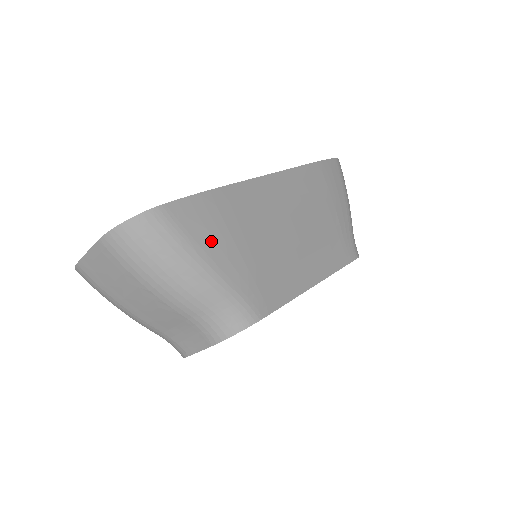
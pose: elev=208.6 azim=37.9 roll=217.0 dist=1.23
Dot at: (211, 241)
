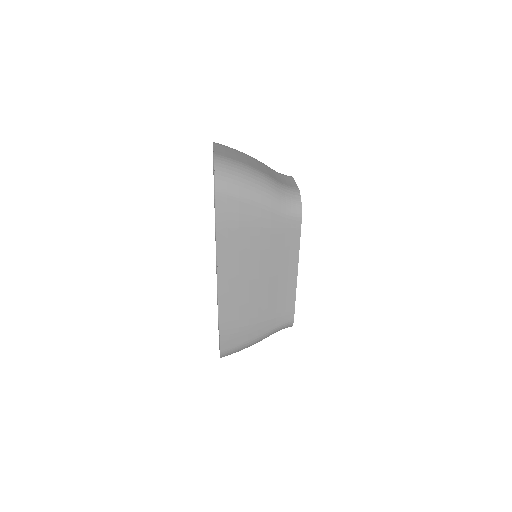
Dot at: (245, 336)
